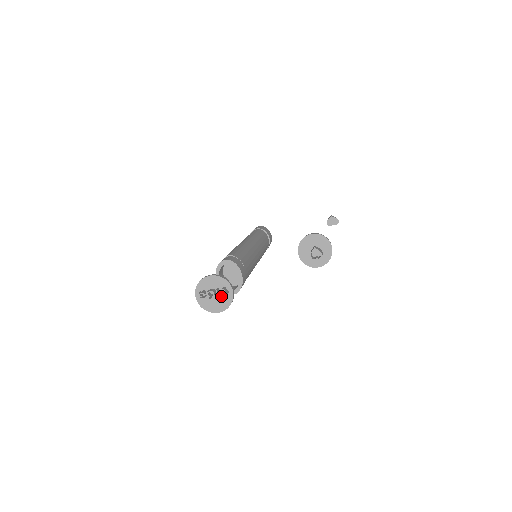
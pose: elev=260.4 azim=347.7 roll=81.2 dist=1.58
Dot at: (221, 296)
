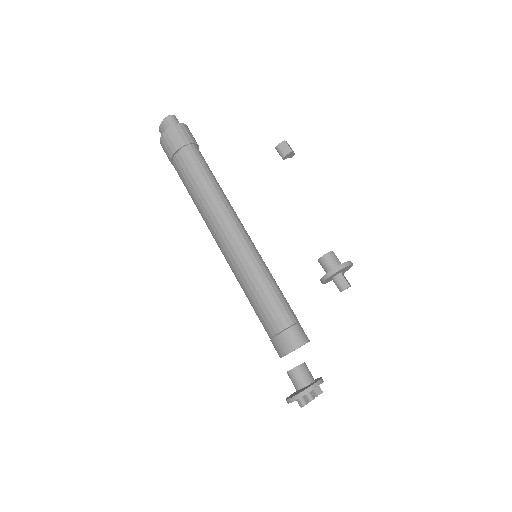
Dot at: occluded
